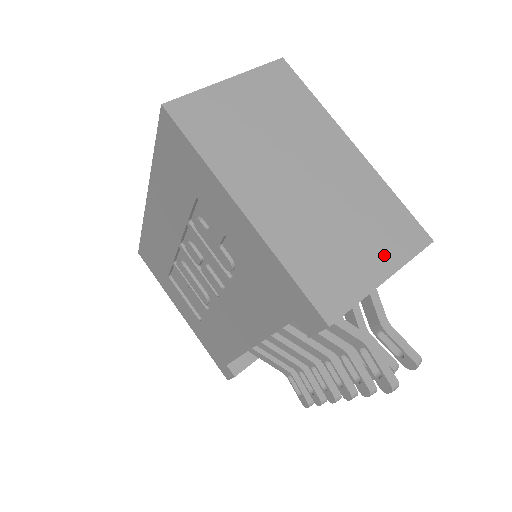
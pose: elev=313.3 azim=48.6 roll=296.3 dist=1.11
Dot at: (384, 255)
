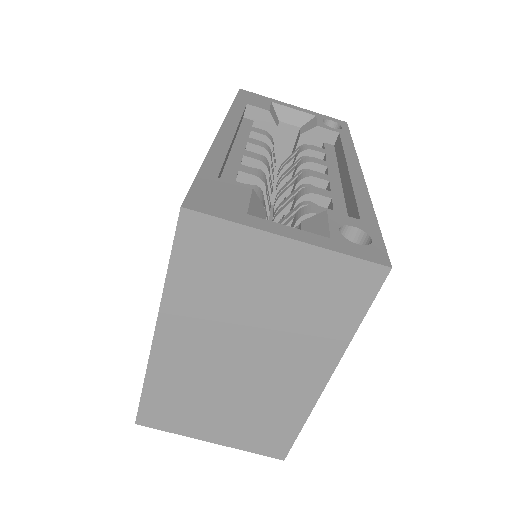
Dot at: (231, 435)
